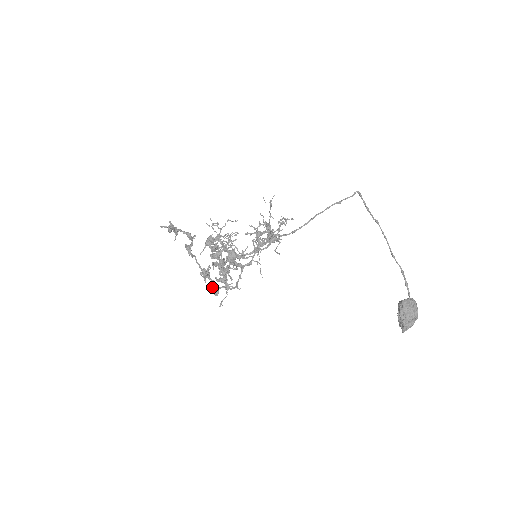
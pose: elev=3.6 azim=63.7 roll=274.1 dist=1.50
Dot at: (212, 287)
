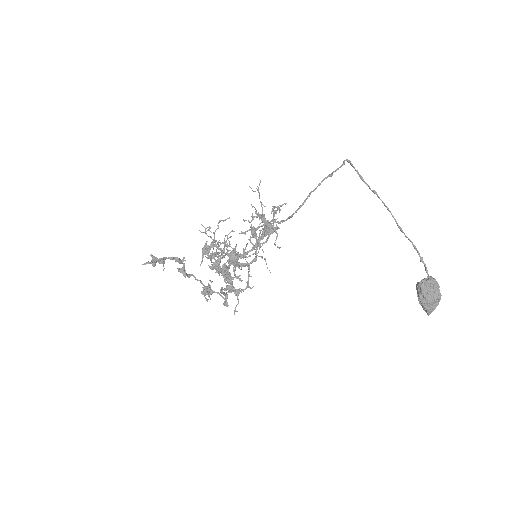
Dot at: occluded
